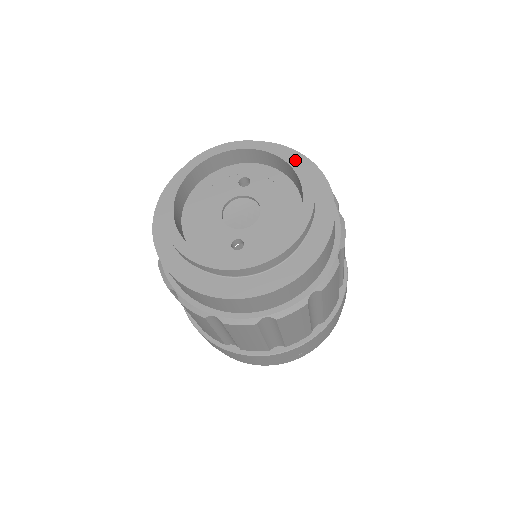
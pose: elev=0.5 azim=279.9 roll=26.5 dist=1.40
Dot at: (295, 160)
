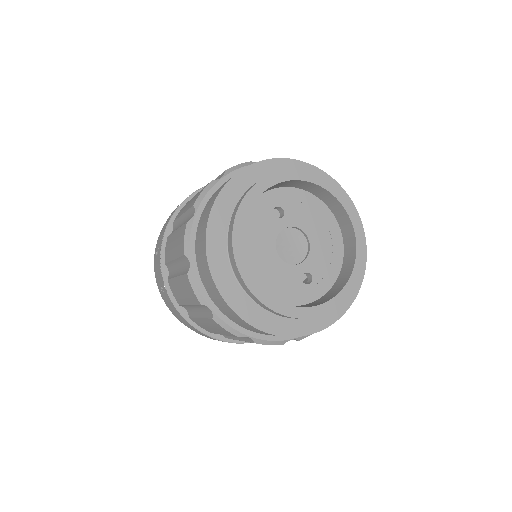
Dot at: (327, 182)
